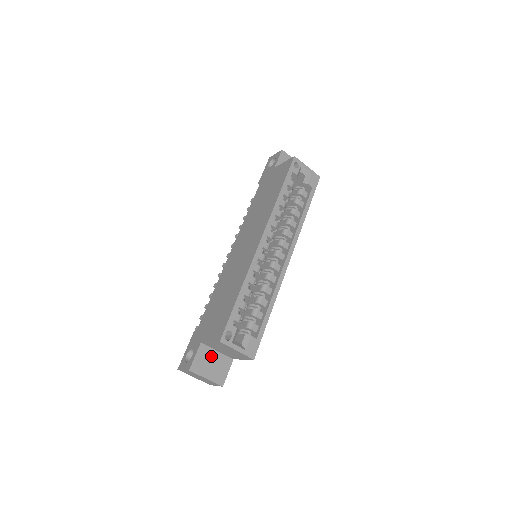
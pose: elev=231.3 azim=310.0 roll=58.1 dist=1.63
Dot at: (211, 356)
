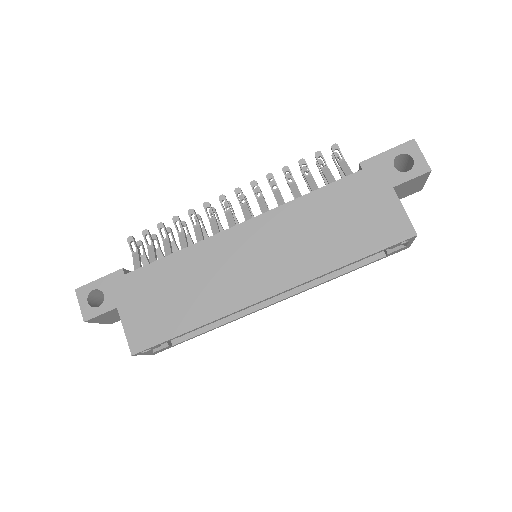
Dot at: occluded
